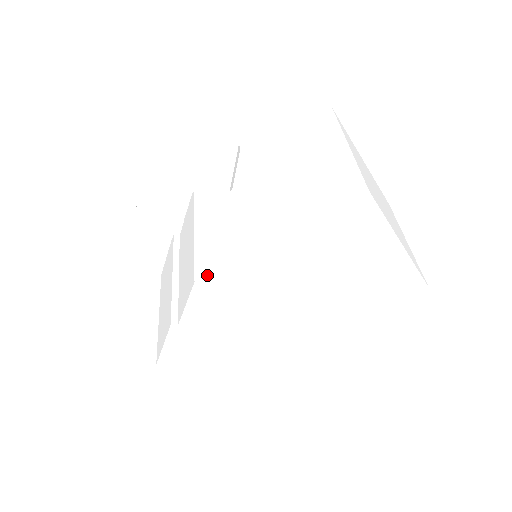
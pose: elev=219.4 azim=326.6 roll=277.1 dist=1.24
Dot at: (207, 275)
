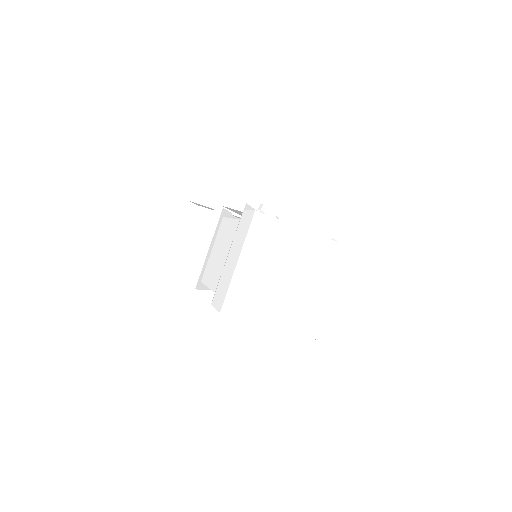
Dot at: (197, 283)
